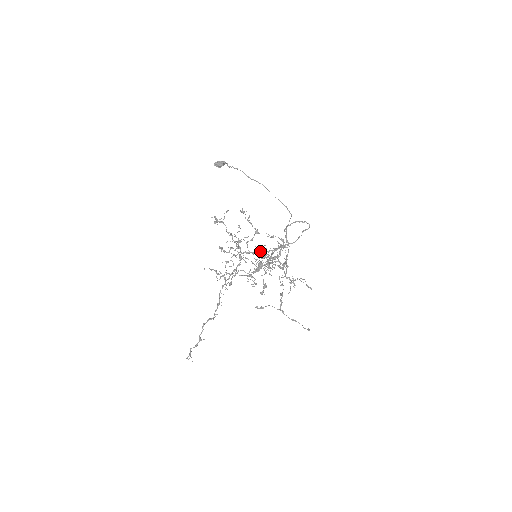
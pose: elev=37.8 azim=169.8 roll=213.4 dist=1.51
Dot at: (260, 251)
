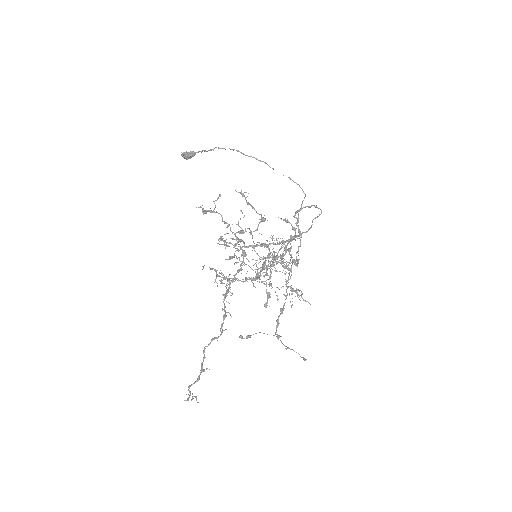
Dot at: occluded
